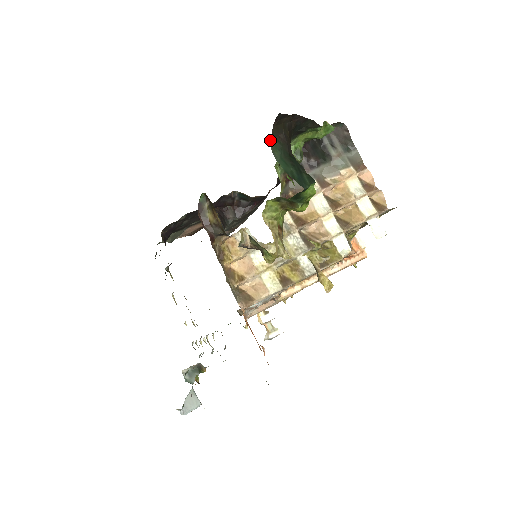
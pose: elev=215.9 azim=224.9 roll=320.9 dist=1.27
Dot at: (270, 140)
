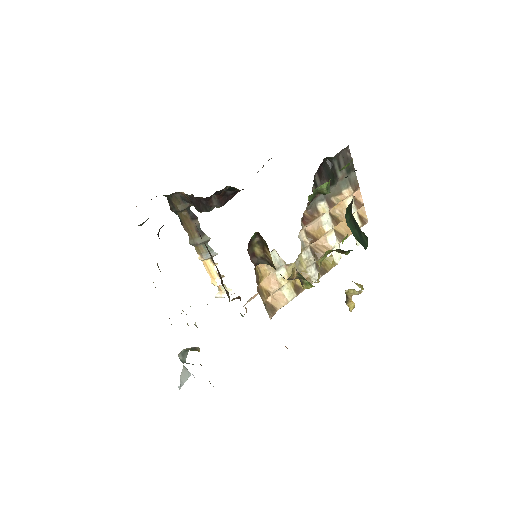
Dot at: (346, 208)
